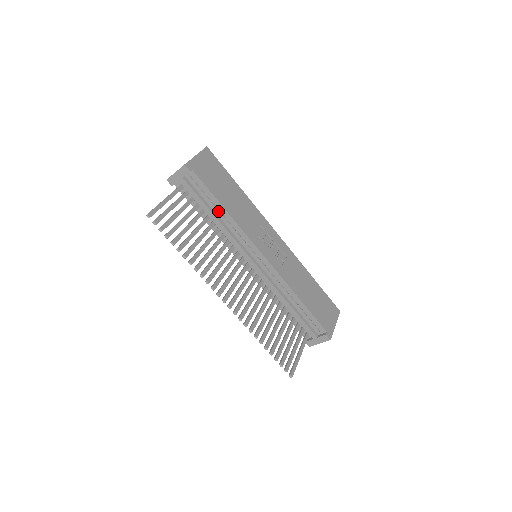
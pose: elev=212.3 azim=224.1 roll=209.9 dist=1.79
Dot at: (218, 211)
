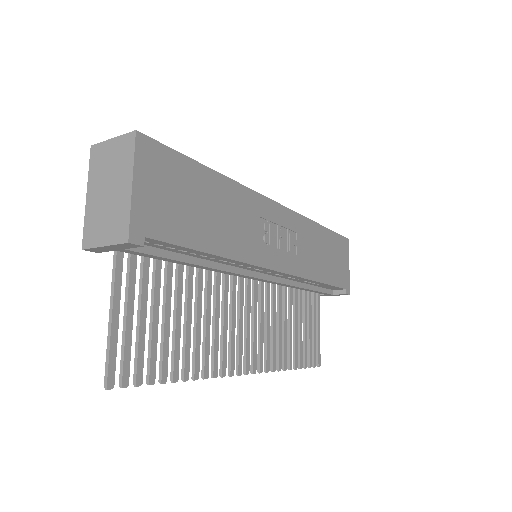
Dot at: (202, 256)
